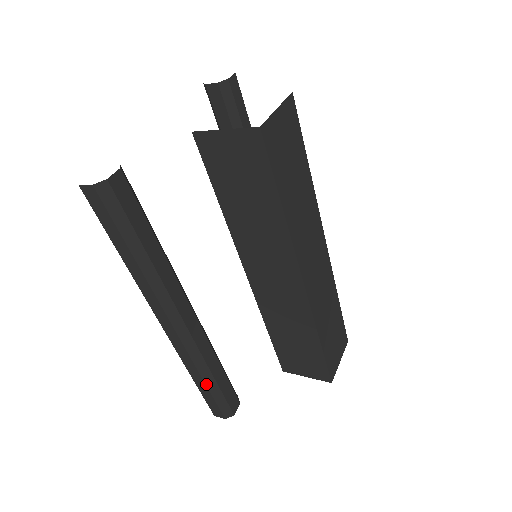
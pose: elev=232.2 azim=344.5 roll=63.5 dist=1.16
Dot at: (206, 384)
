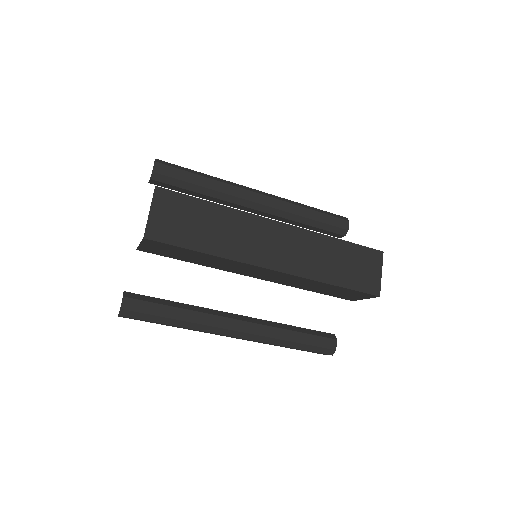
Dot at: occluded
